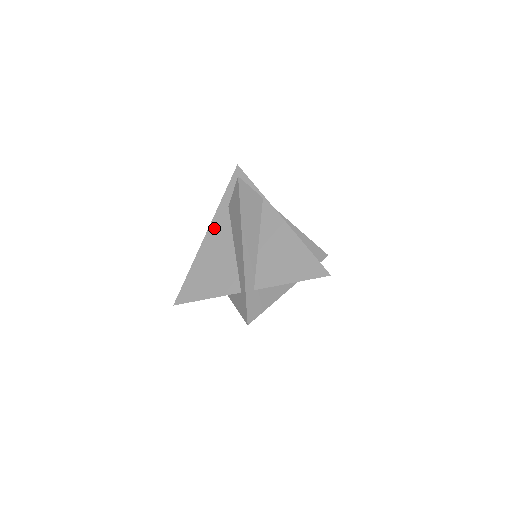
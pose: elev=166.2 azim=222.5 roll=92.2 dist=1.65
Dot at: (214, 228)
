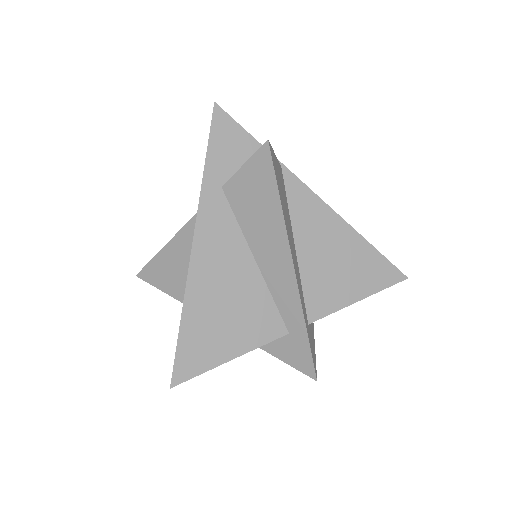
Dot at: (206, 231)
